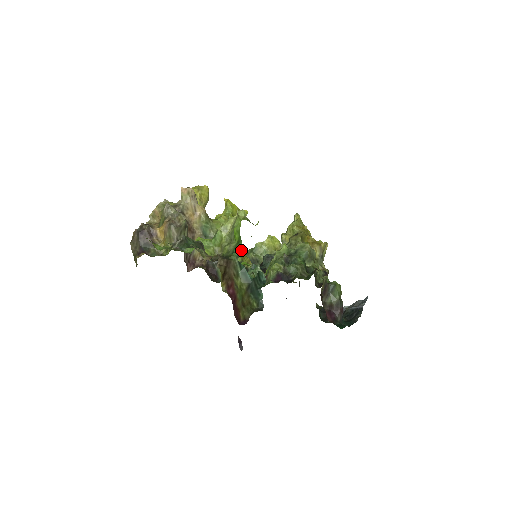
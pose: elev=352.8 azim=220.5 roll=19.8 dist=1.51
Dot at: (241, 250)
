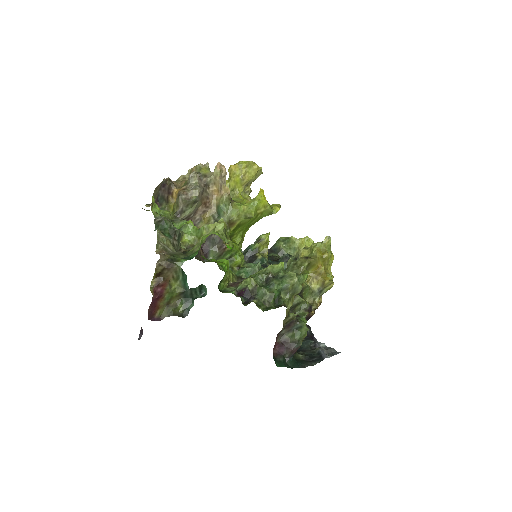
Dot at: (264, 238)
